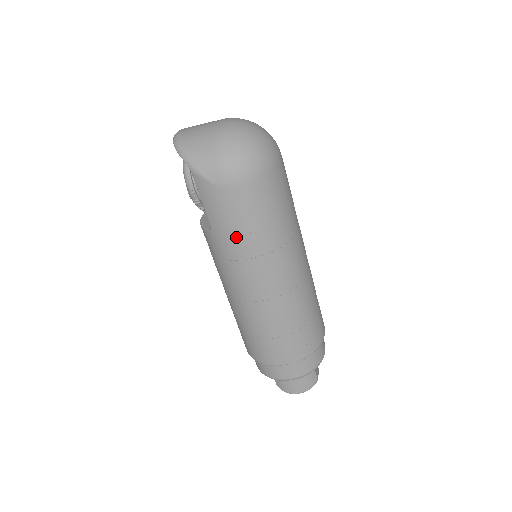
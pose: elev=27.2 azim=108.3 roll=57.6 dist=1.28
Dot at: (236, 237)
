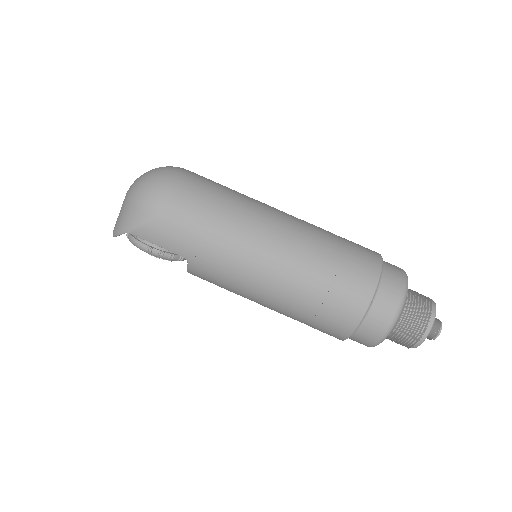
Dot at: (203, 241)
